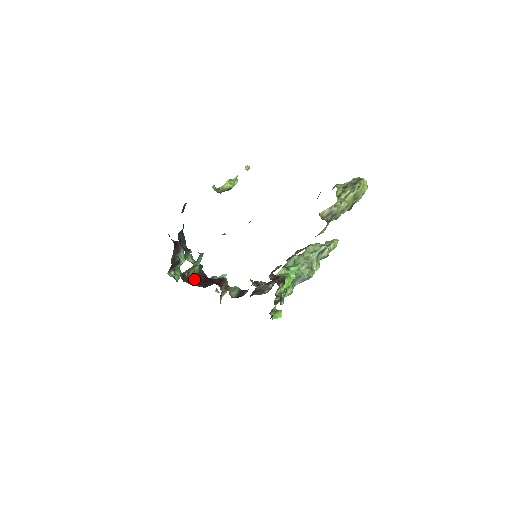
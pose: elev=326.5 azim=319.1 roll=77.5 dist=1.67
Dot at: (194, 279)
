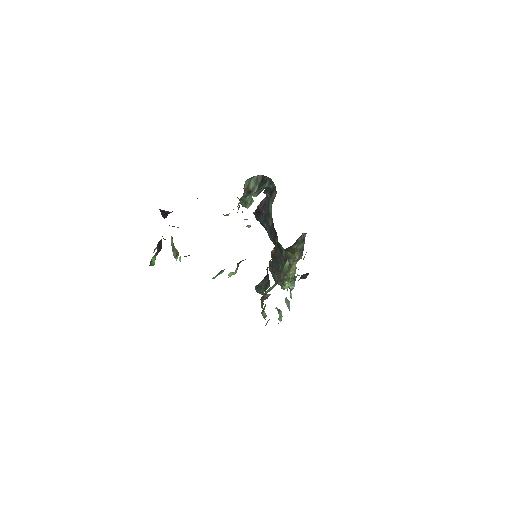
Dot at: occluded
